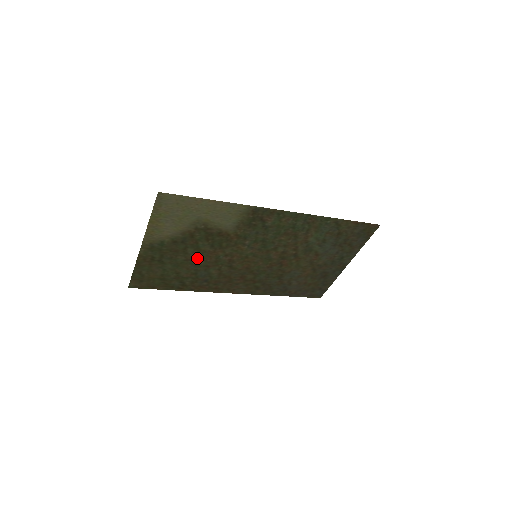
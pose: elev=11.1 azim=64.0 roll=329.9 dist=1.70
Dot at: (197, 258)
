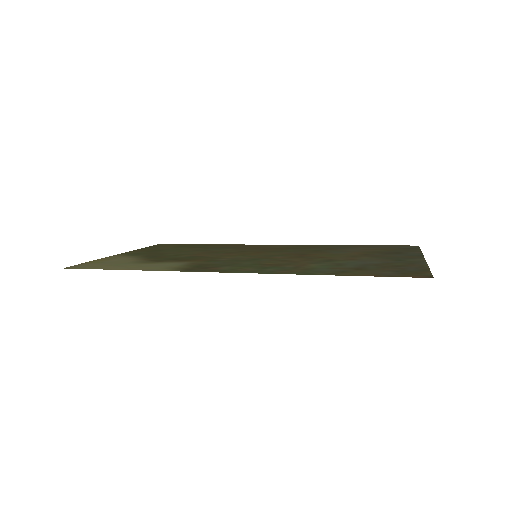
Dot at: (189, 252)
